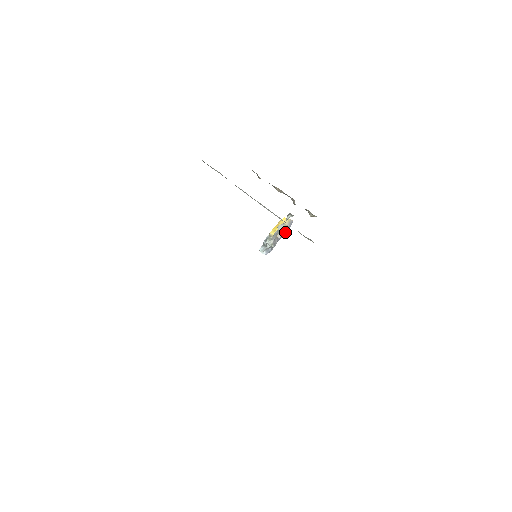
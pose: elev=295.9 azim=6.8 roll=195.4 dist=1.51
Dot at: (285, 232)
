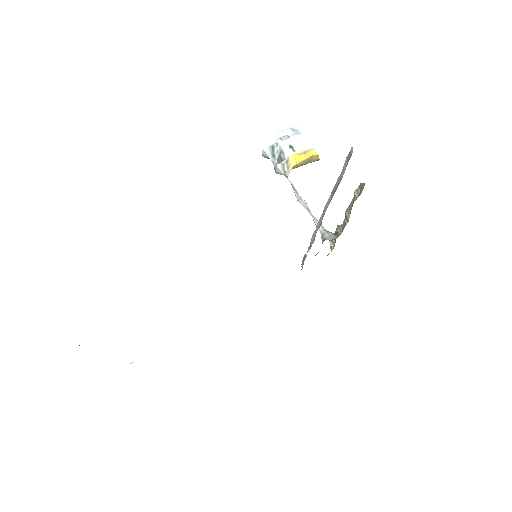
Dot at: (301, 165)
